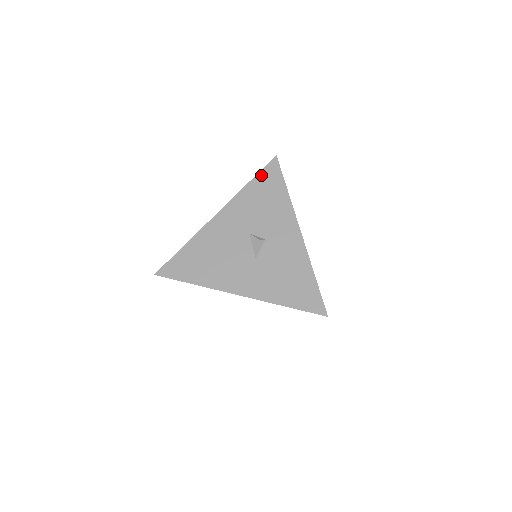
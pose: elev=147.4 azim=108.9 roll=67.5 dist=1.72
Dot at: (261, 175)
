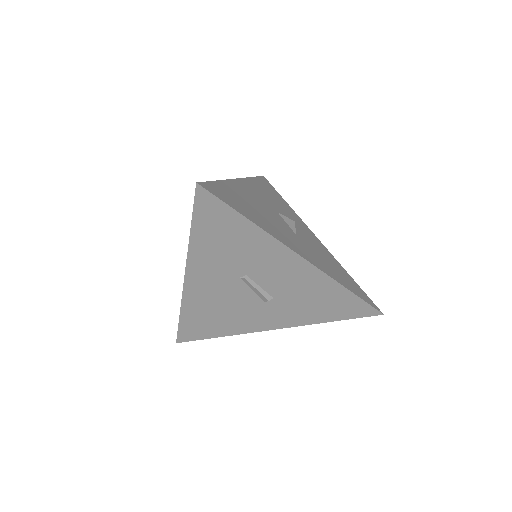
Dot at: (260, 179)
